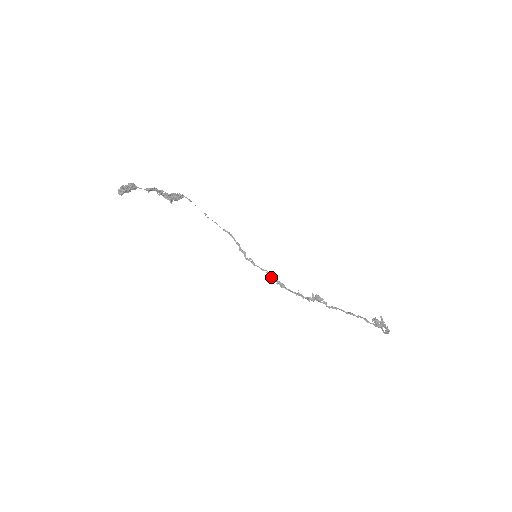
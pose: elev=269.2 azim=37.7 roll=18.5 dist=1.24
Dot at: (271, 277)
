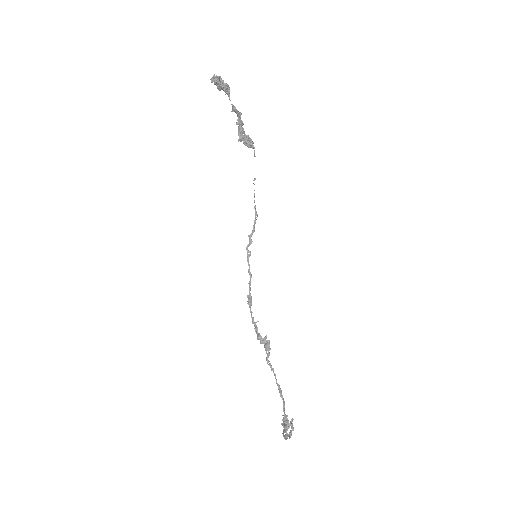
Dot at: (249, 285)
